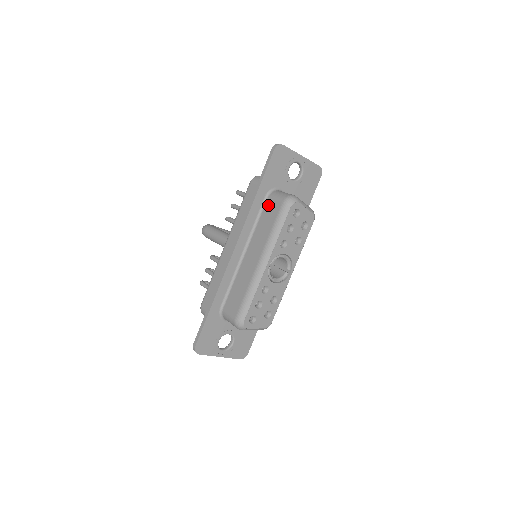
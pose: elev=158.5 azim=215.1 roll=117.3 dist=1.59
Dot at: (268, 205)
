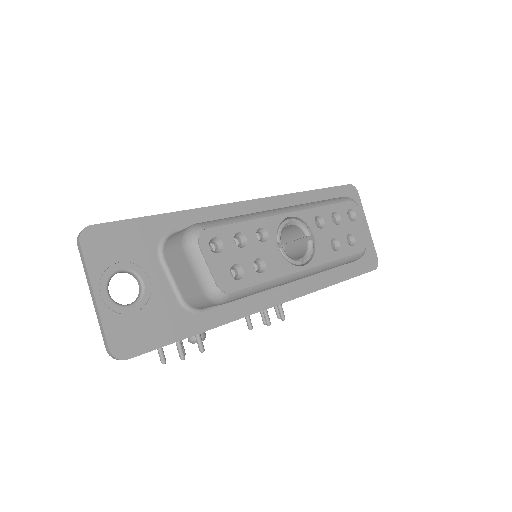
Dot at: occluded
